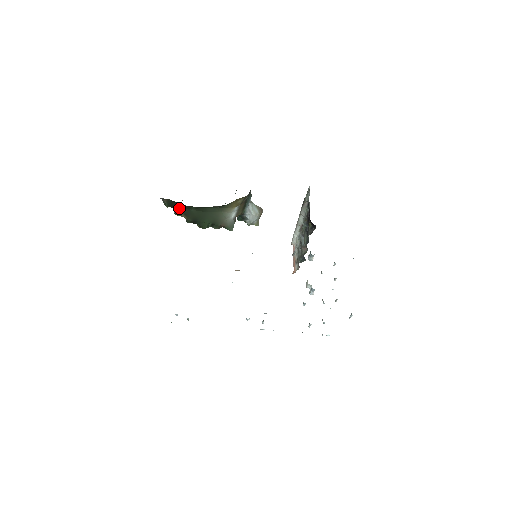
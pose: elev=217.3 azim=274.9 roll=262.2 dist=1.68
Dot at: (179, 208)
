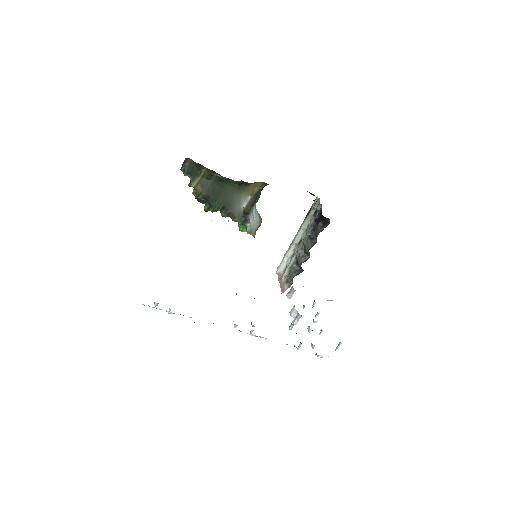
Dot at: (198, 177)
